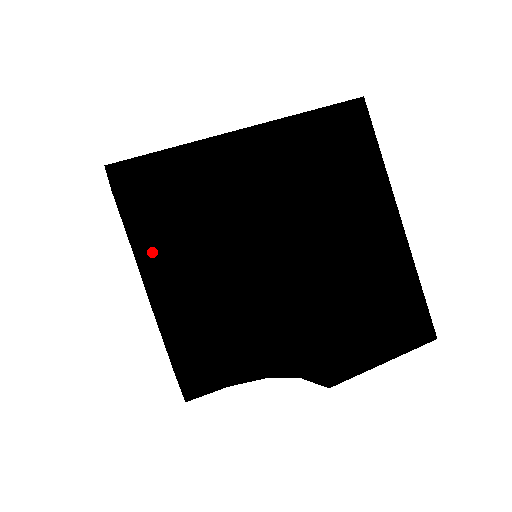
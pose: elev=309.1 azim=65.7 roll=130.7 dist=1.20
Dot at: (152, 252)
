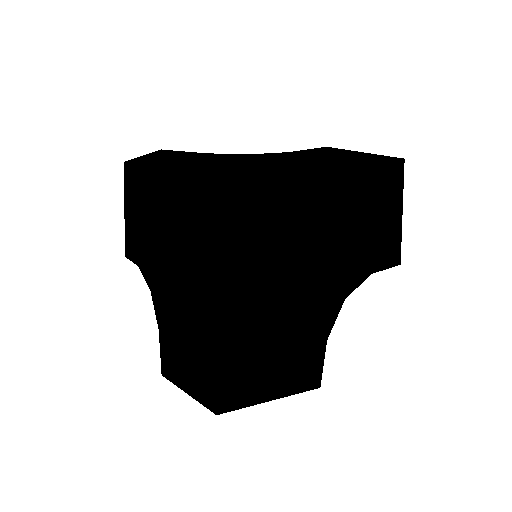
Dot at: occluded
